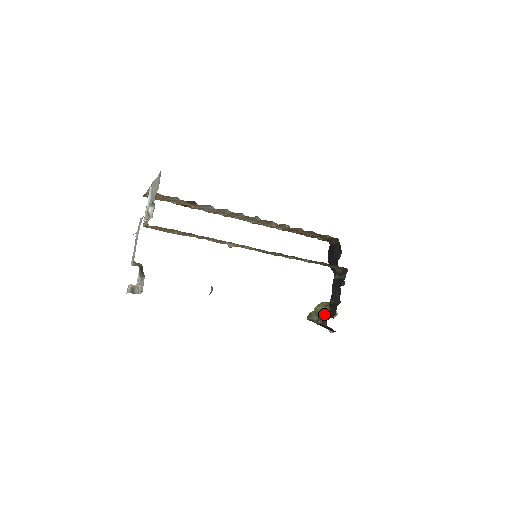
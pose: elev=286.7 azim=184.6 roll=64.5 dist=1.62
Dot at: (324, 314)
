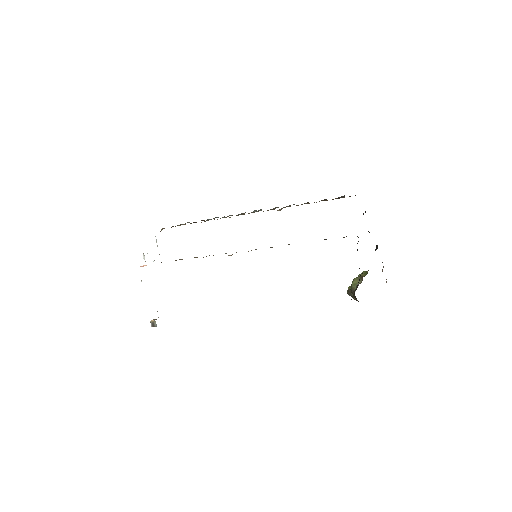
Dot at: occluded
